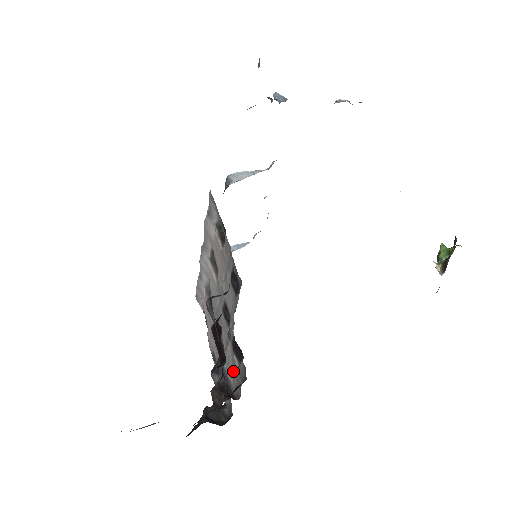
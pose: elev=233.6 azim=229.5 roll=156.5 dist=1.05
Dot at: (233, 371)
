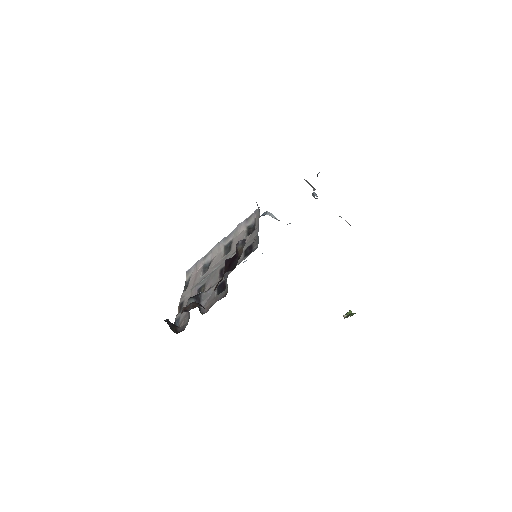
Dot at: (208, 301)
